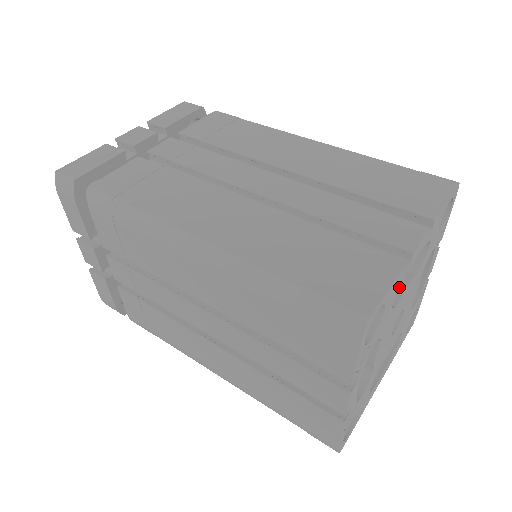
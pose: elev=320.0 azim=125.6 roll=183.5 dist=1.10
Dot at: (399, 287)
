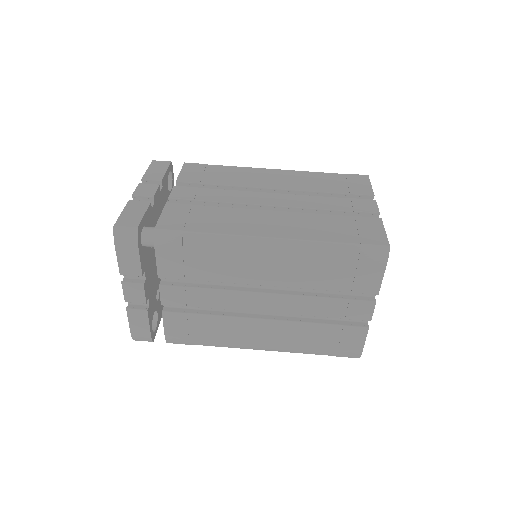
Dot at: occluded
